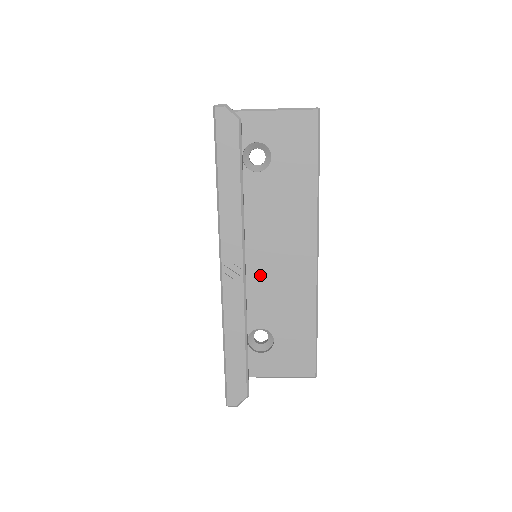
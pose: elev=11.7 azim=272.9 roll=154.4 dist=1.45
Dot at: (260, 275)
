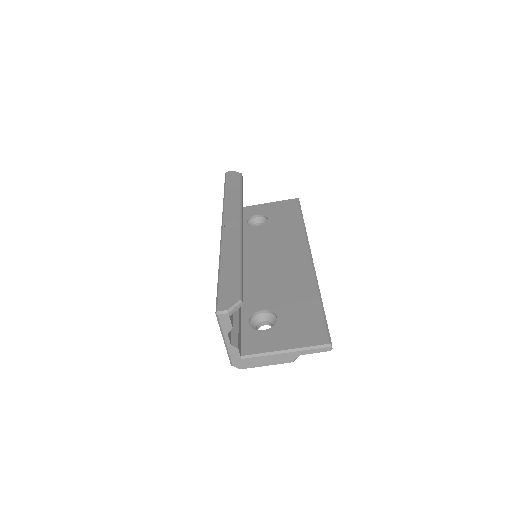
Dot at: (261, 274)
